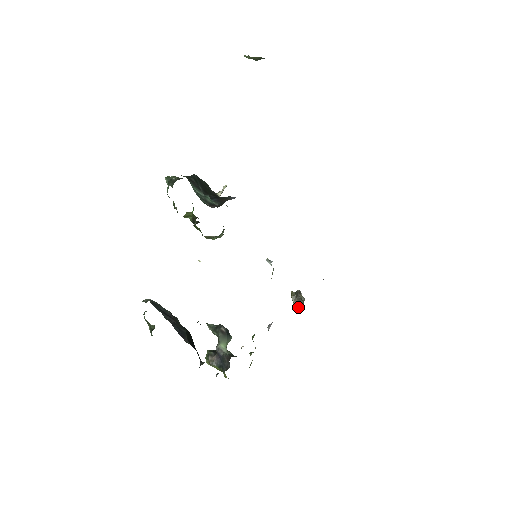
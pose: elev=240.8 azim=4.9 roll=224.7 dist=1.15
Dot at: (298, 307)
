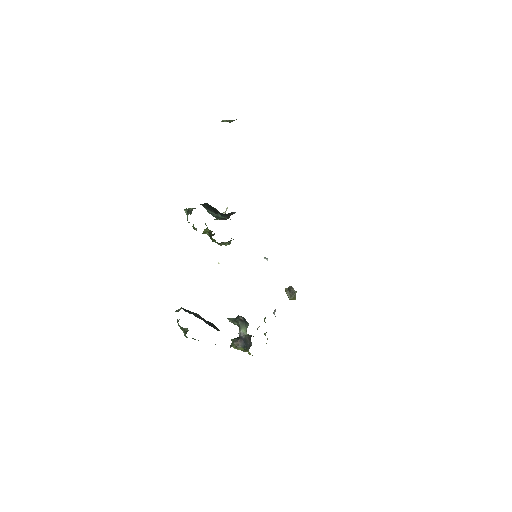
Dot at: (293, 299)
